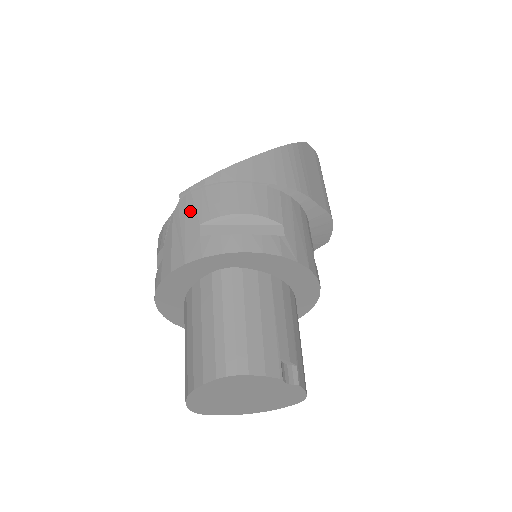
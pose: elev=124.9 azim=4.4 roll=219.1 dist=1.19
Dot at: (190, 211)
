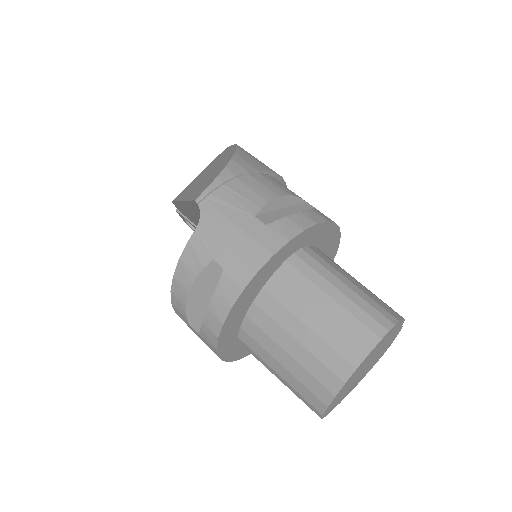
Dot at: (228, 210)
